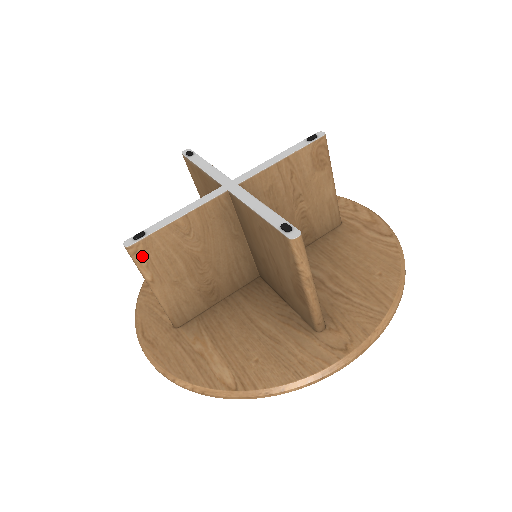
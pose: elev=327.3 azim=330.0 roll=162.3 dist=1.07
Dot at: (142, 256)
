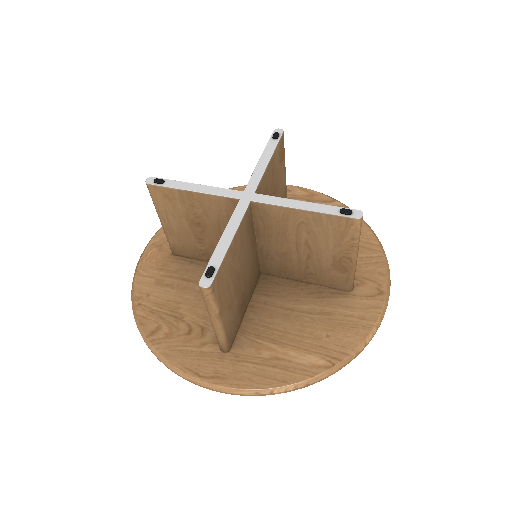
Dot at: (216, 291)
